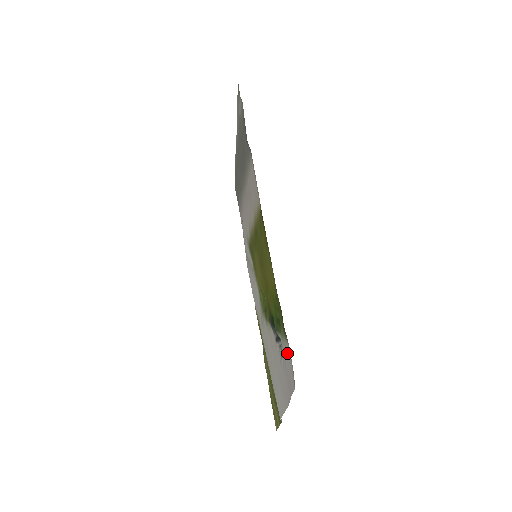
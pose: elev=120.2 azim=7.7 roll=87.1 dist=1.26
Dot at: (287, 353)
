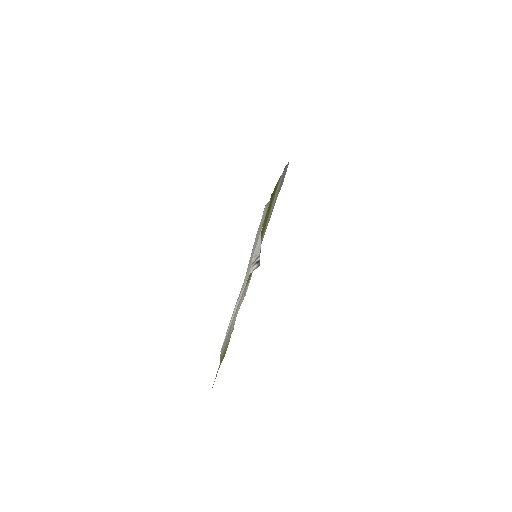
Dot at: (265, 213)
